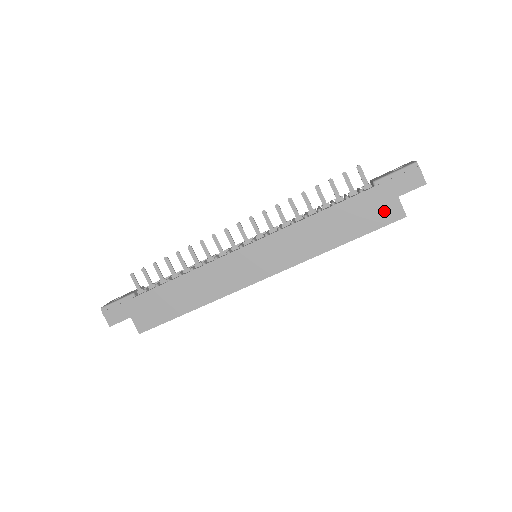
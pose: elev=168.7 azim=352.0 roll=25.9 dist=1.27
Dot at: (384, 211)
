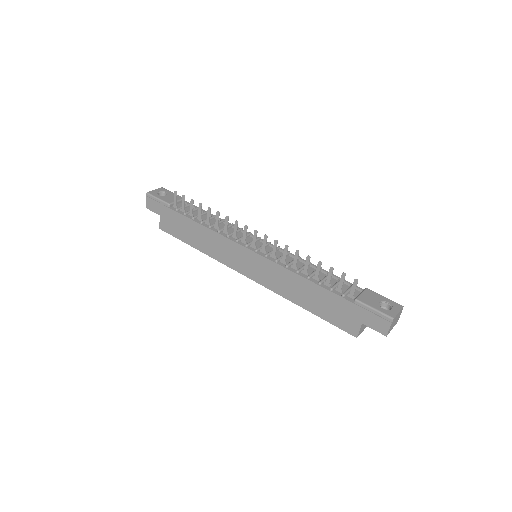
Dot at: (346, 321)
